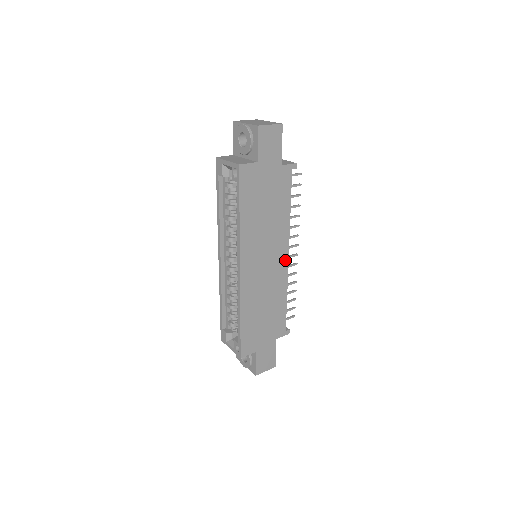
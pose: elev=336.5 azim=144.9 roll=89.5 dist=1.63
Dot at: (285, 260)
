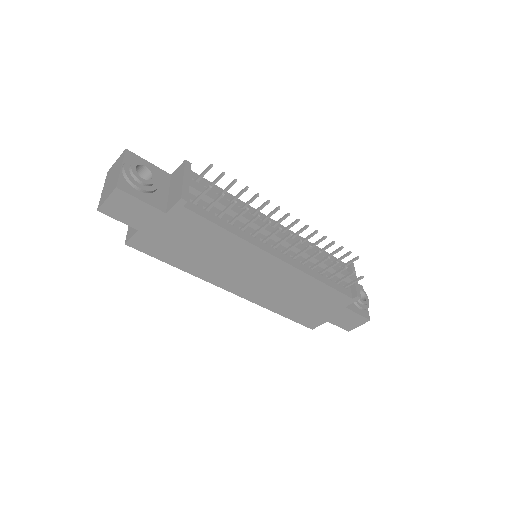
Dot at: (278, 263)
